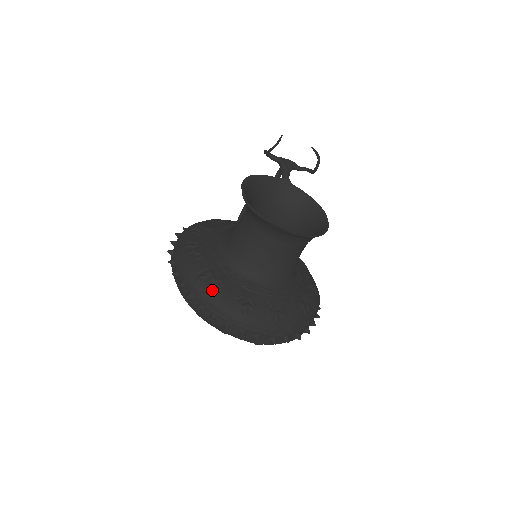
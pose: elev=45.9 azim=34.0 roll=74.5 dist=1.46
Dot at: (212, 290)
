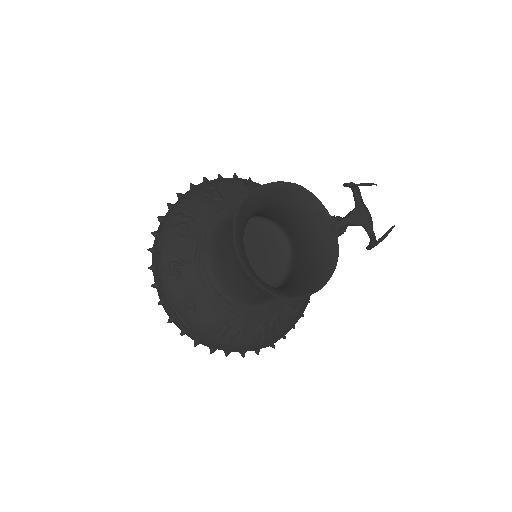
Dot at: (172, 232)
